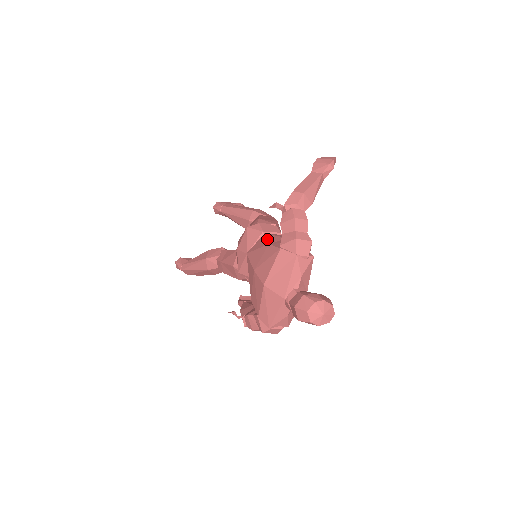
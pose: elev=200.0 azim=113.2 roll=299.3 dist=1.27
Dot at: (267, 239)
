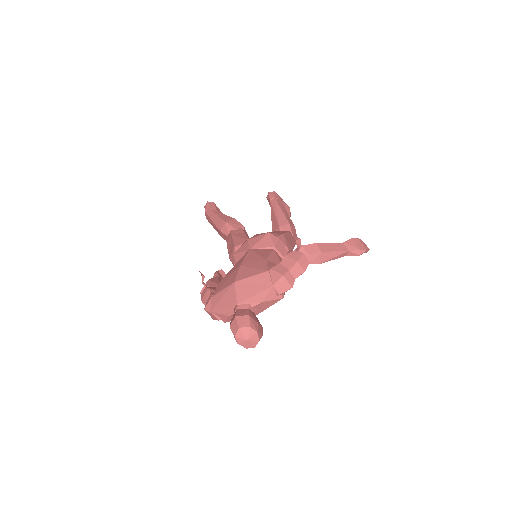
Dot at: (270, 255)
